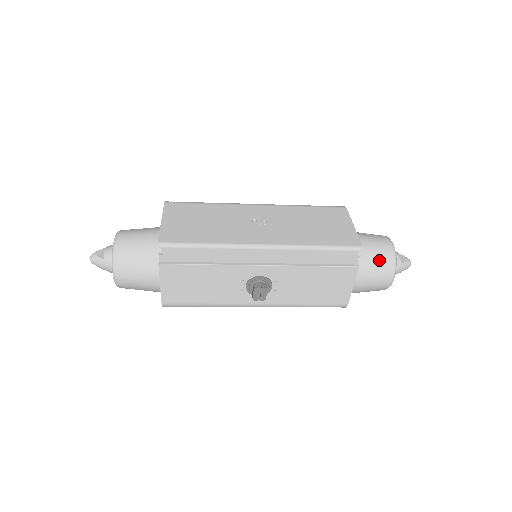
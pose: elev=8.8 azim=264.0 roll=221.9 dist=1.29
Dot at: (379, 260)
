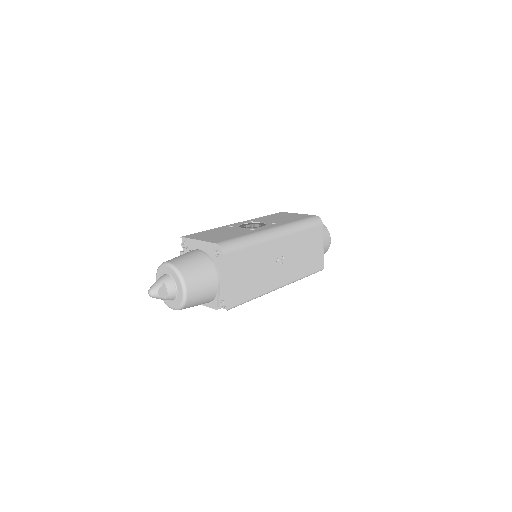
Dot at: occluded
